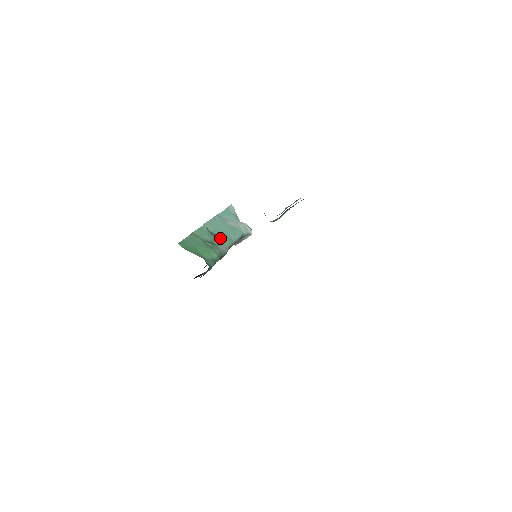
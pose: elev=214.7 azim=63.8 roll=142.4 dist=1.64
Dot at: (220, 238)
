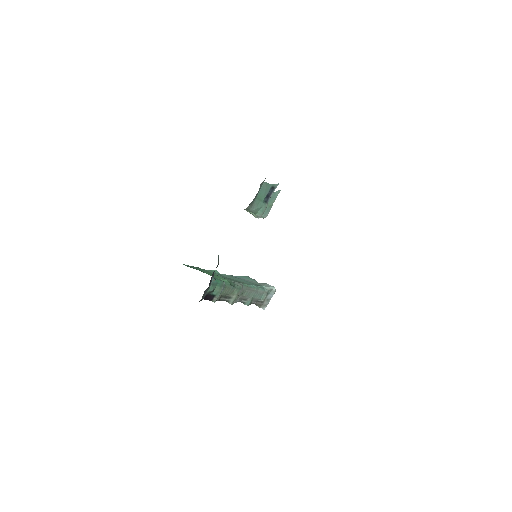
Dot at: (234, 280)
